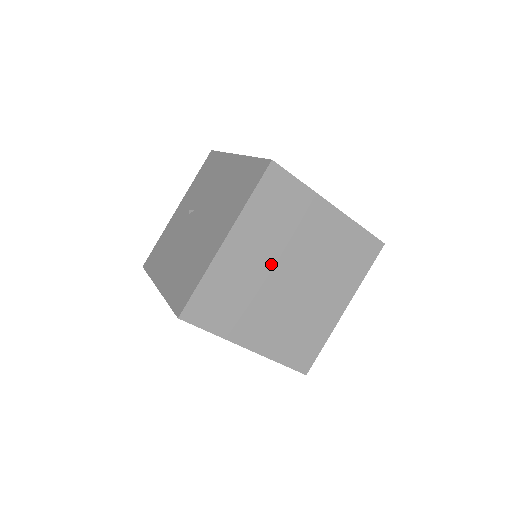
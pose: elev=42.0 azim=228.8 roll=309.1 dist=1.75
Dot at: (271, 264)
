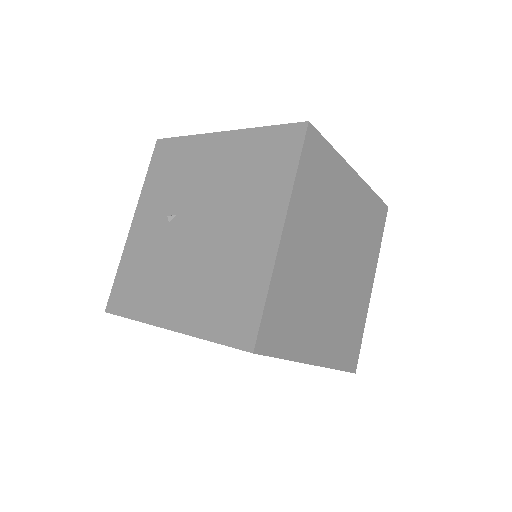
Dot at: (320, 253)
